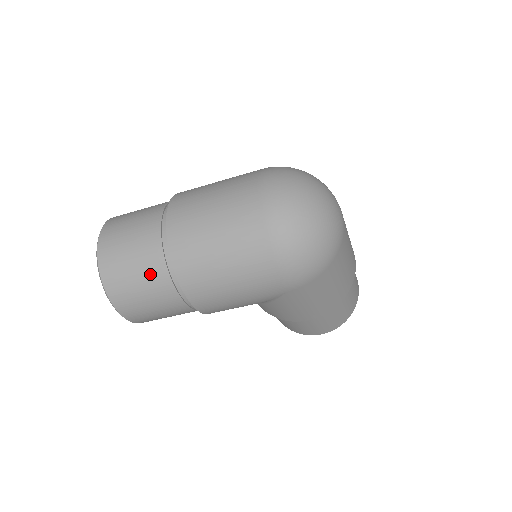
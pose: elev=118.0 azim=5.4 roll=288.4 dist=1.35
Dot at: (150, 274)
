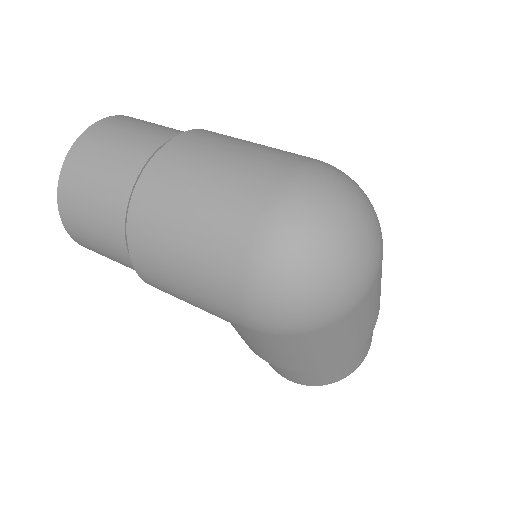
Dot at: (106, 206)
